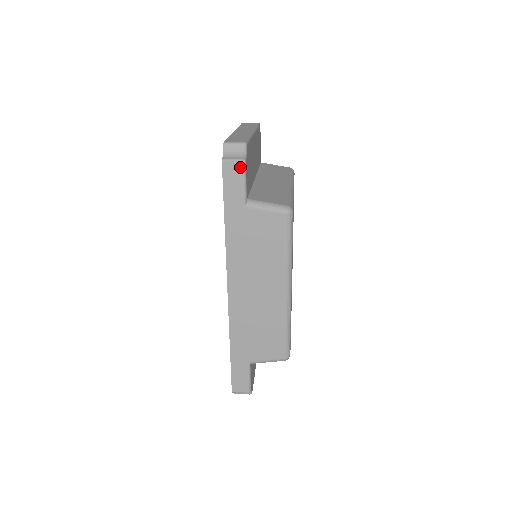
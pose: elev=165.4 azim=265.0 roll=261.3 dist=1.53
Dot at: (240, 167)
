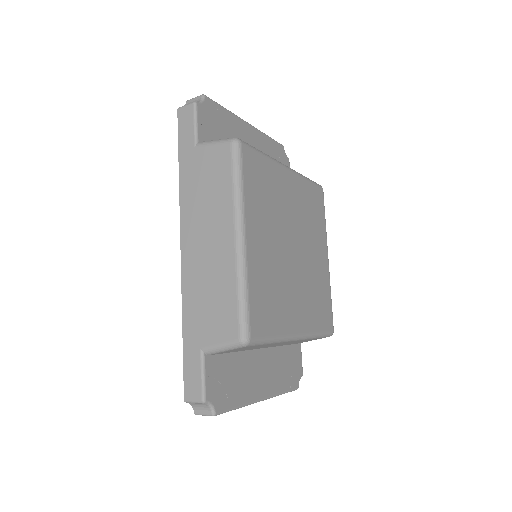
Dot at: (191, 109)
